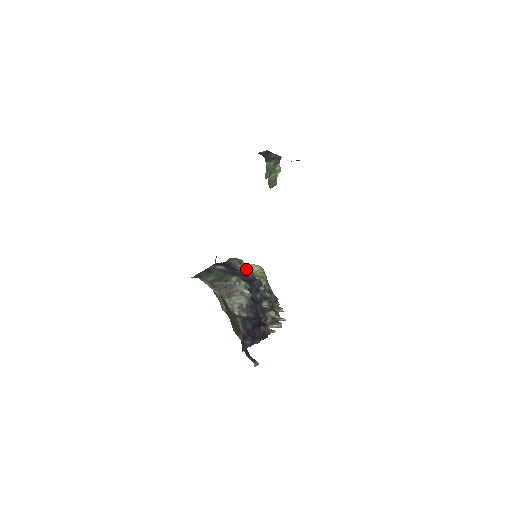
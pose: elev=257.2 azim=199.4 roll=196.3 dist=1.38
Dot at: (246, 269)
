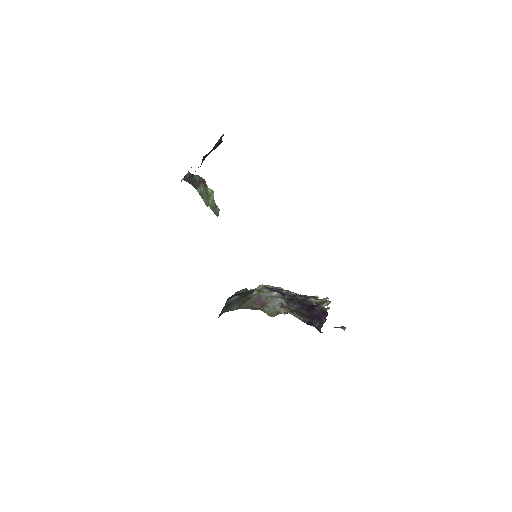
Dot at: occluded
